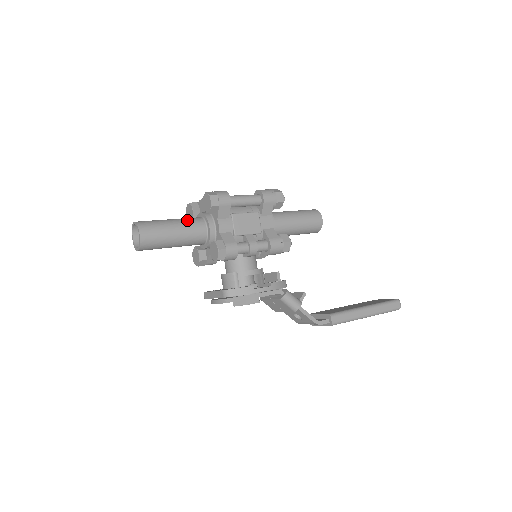
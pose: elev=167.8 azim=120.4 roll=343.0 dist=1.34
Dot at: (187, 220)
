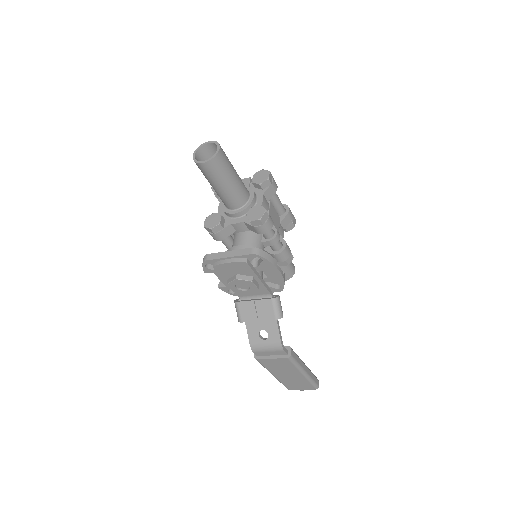
Dot at: occluded
